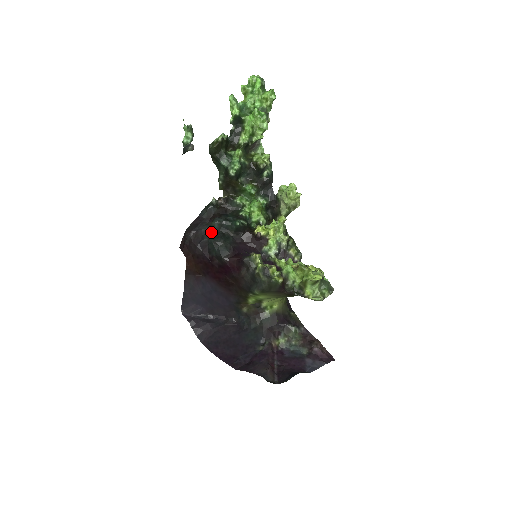
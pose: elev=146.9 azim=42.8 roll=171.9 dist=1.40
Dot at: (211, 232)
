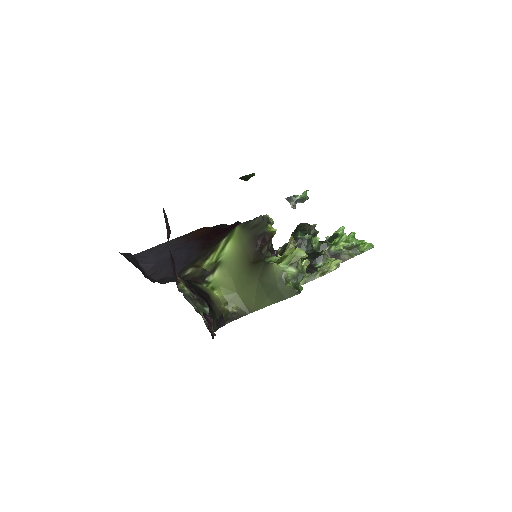
Dot at: occluded
